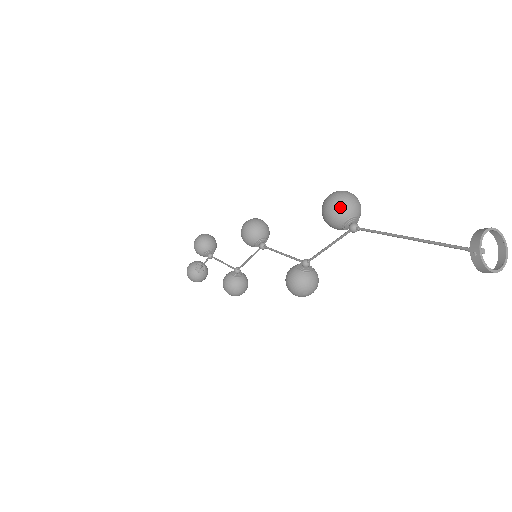
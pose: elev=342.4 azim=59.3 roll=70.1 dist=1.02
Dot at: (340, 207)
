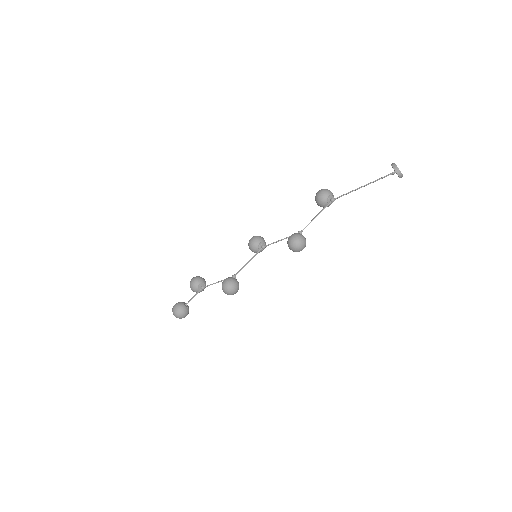
Dot at: (327, 190)
